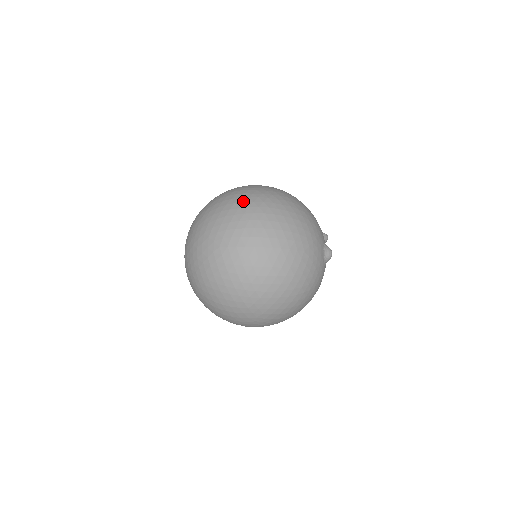
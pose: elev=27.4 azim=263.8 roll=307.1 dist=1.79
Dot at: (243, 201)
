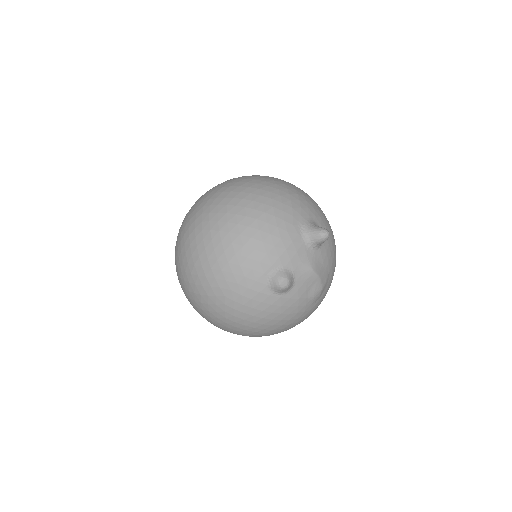
Dot at: (181, 231)
